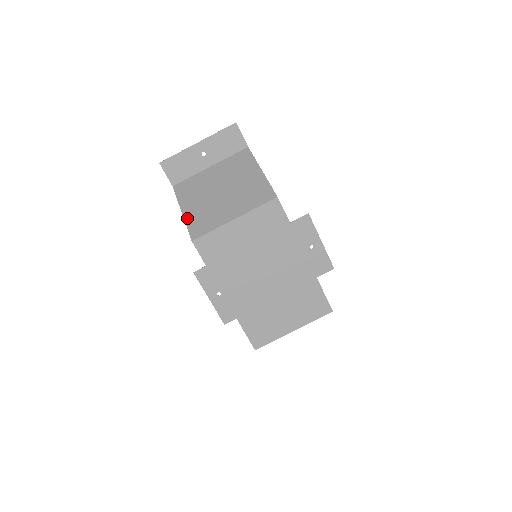
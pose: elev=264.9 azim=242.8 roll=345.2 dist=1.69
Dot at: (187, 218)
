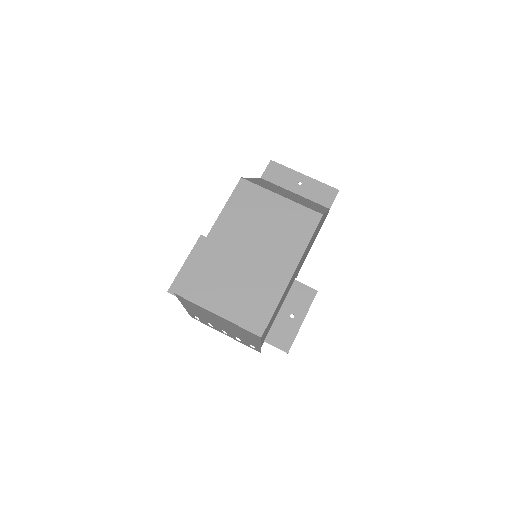
Dot at: occluded
